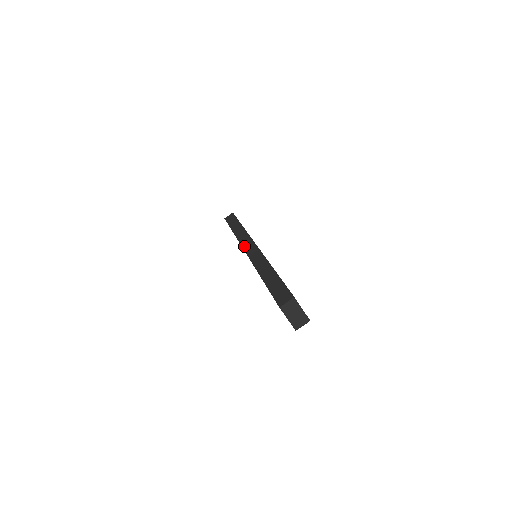
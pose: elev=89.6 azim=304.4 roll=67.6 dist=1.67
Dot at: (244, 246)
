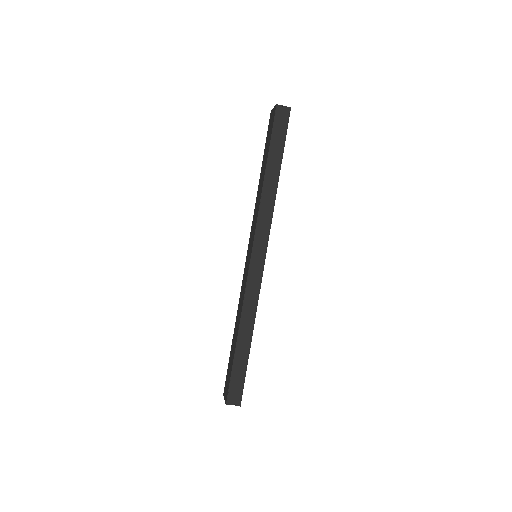
Dot at: (255, 245)
